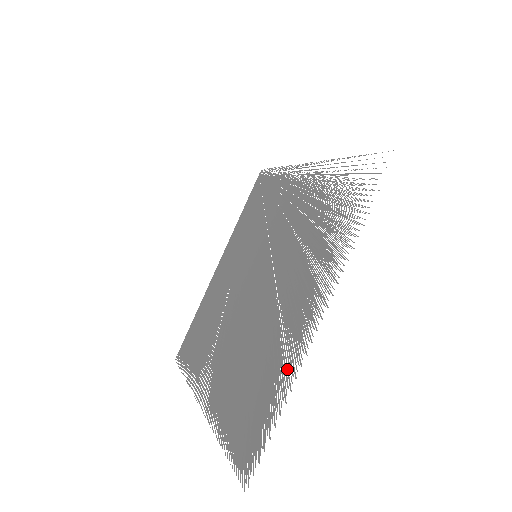
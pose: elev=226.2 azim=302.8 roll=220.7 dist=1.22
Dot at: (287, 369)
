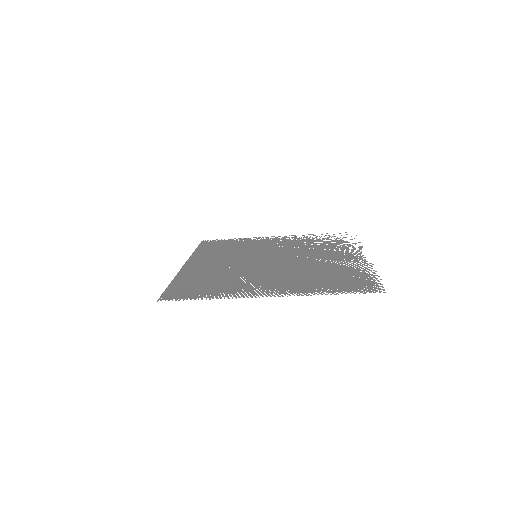
Dot at: (361, 268)
